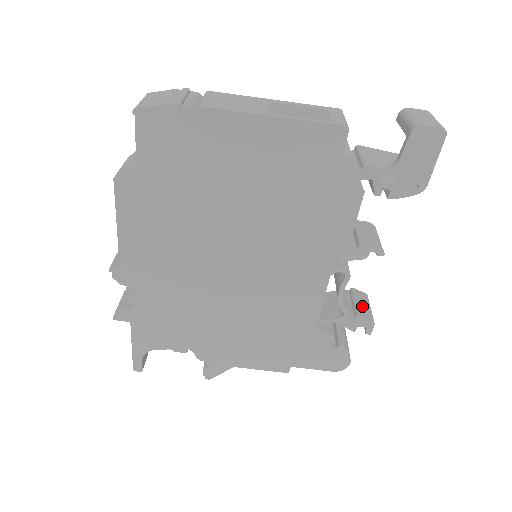
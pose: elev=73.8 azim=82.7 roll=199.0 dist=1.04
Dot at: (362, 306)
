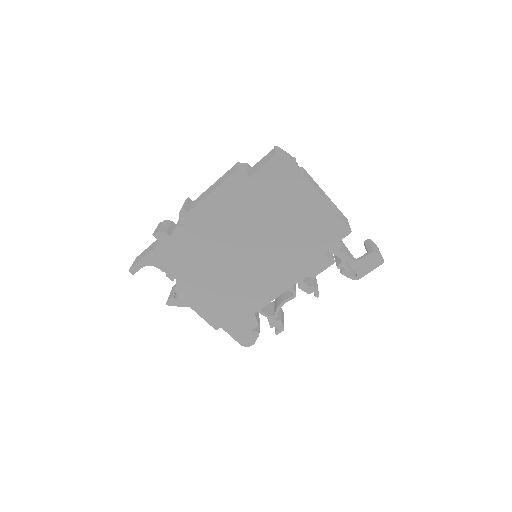
Dot at: (282, 318)
